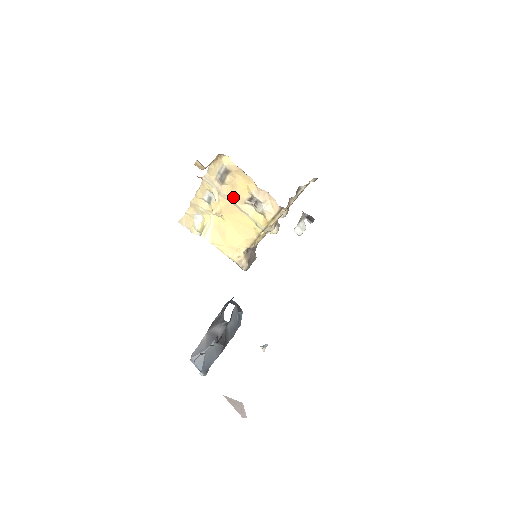
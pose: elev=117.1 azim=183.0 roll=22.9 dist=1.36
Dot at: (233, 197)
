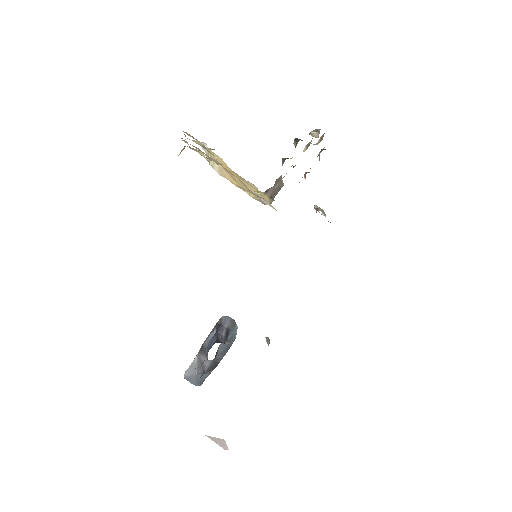
Dot at: occluded
